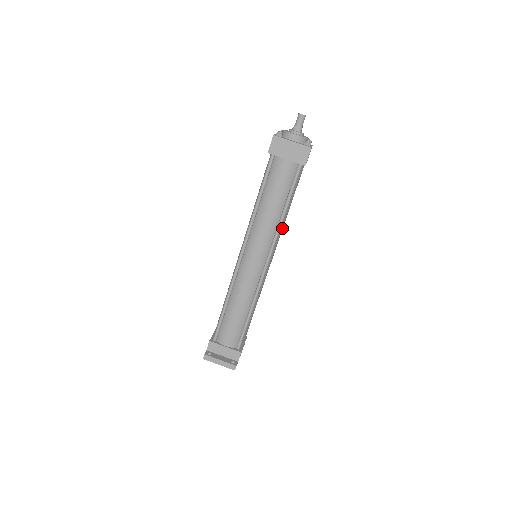
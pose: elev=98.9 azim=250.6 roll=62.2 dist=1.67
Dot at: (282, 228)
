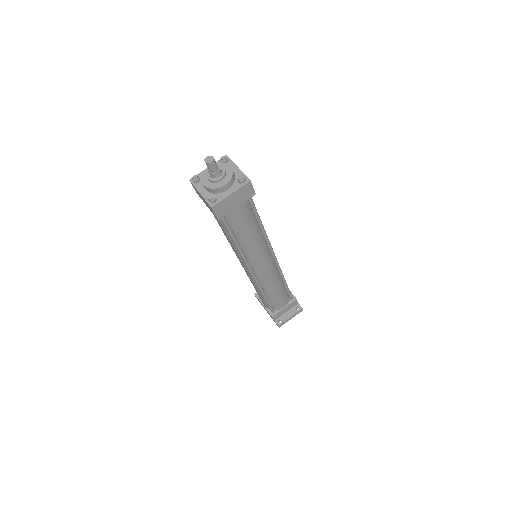
Dot at: occluded
